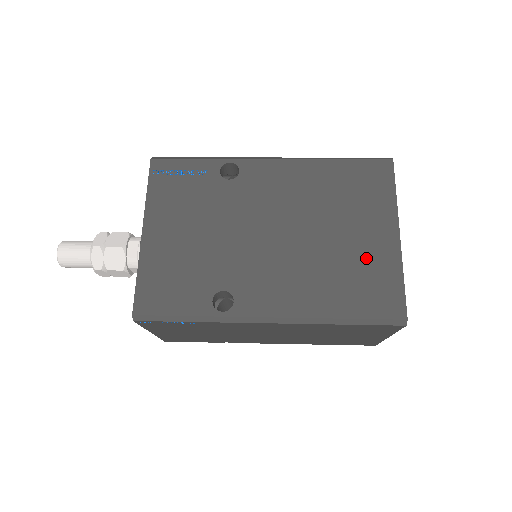
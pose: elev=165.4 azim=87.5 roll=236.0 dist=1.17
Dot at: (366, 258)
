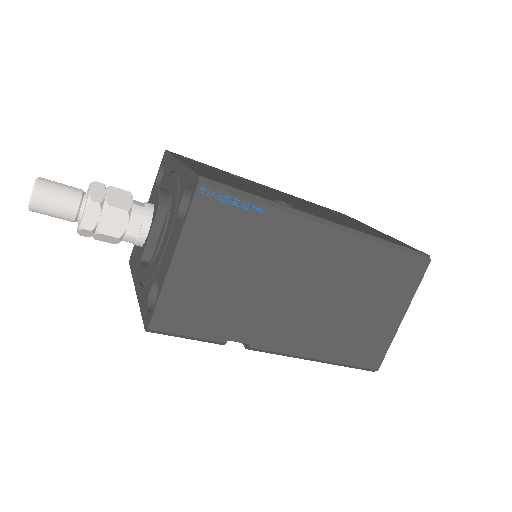
Dot at: (372, 230)
